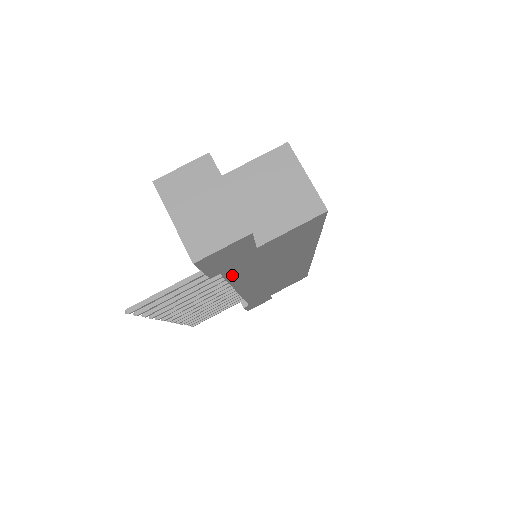
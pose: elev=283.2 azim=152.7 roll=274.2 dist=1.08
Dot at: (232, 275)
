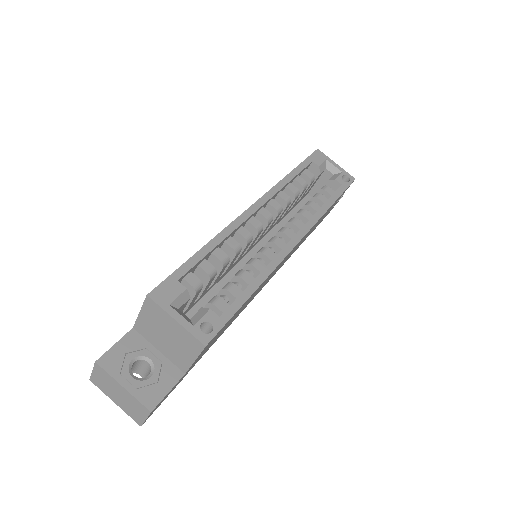
Dot at: occluded
